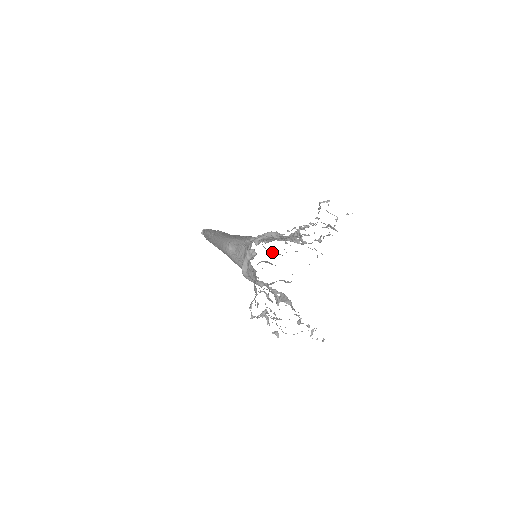
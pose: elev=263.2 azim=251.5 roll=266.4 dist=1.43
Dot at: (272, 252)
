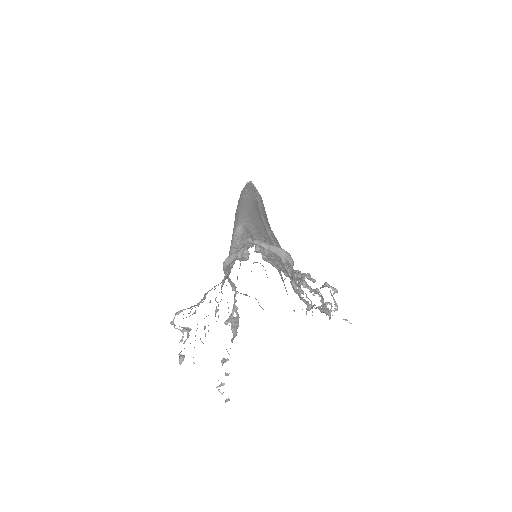
Dot at: occluded
